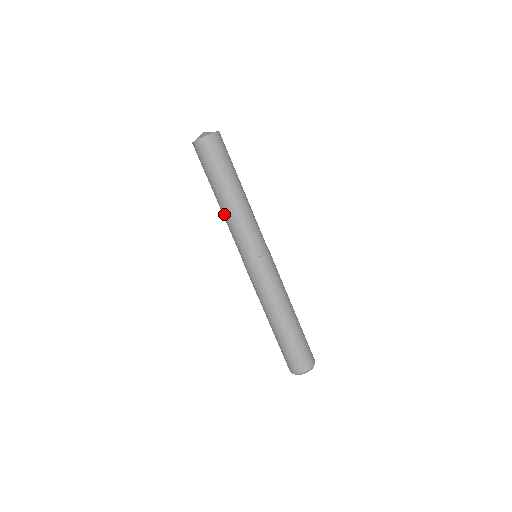
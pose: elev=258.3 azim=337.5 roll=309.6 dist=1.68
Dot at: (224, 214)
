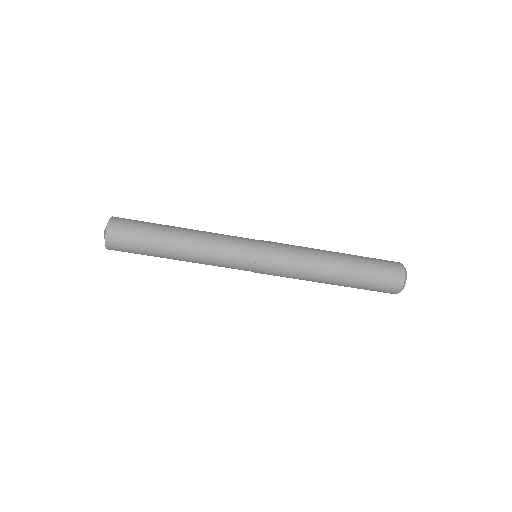
Dot at: occluded
